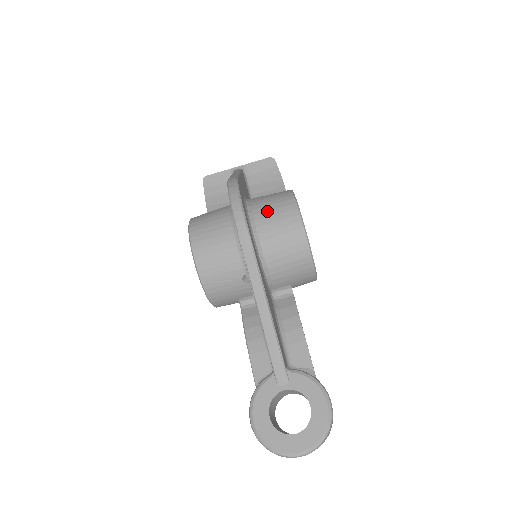
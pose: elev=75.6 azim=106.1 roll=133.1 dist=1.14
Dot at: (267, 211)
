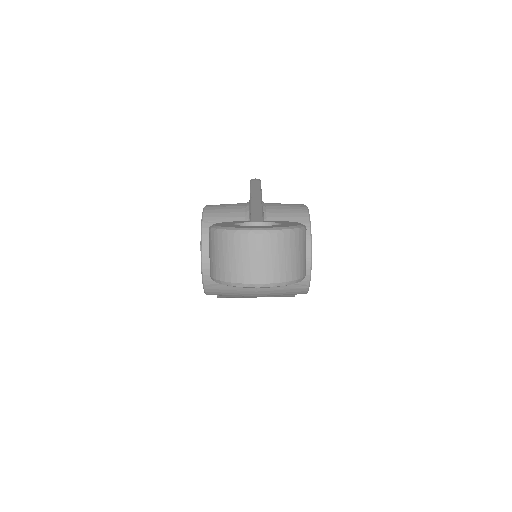
Dot at: occluded
